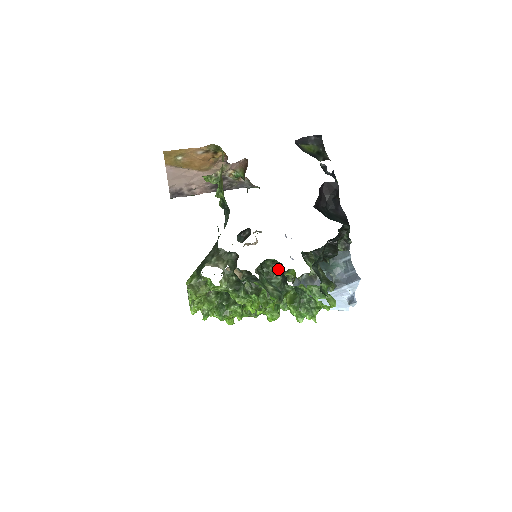
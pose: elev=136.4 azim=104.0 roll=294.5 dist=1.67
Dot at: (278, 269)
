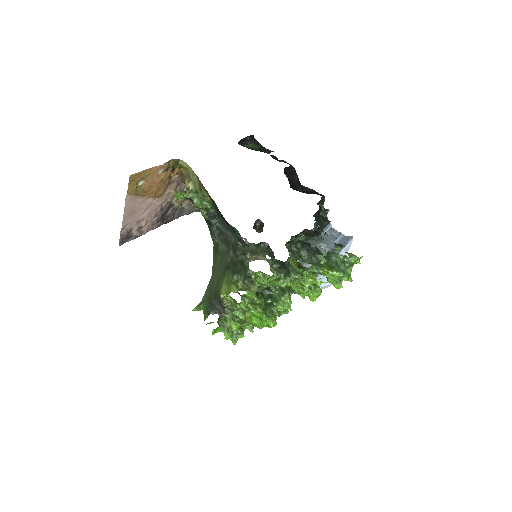
Dot at: (297, 249)
